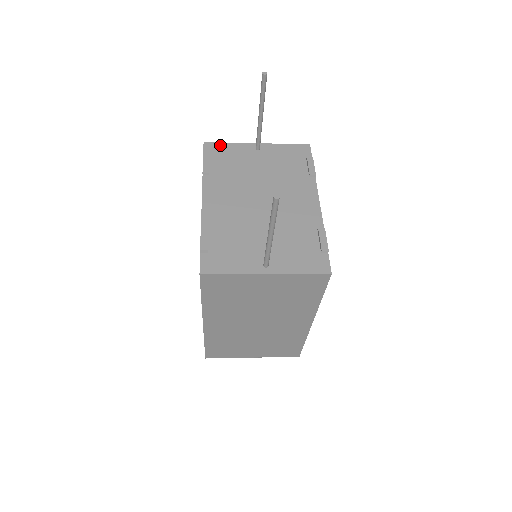
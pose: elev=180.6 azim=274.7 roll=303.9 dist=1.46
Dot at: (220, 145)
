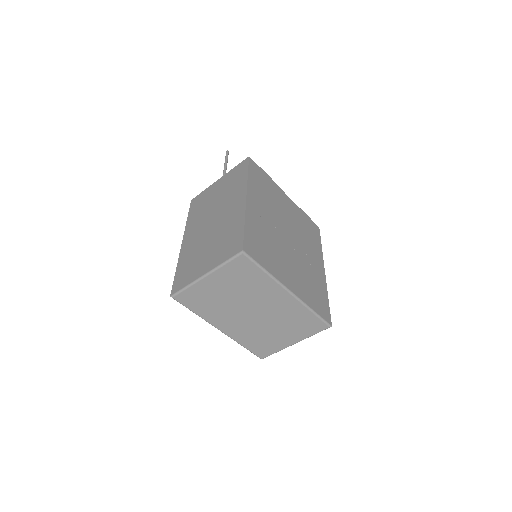
Dot at: occluded
